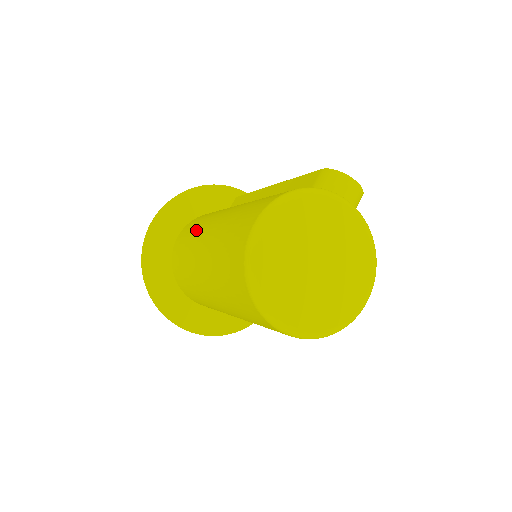
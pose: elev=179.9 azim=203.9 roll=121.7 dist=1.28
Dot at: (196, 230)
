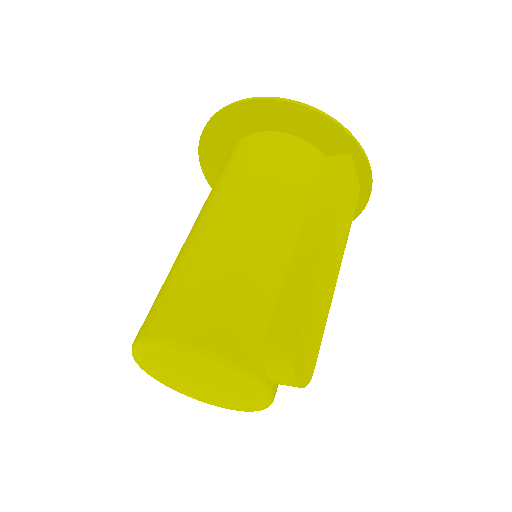
Dot at: (239, 182)
